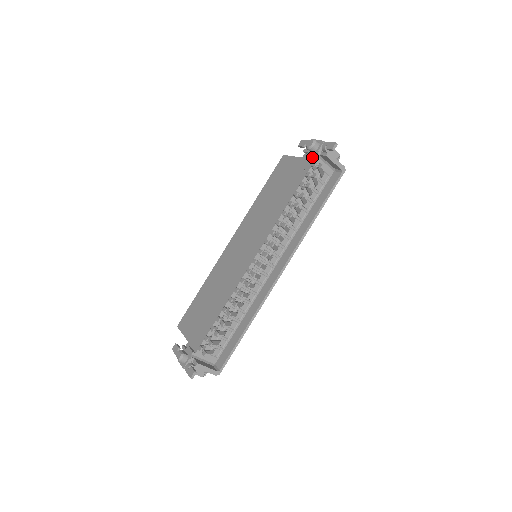
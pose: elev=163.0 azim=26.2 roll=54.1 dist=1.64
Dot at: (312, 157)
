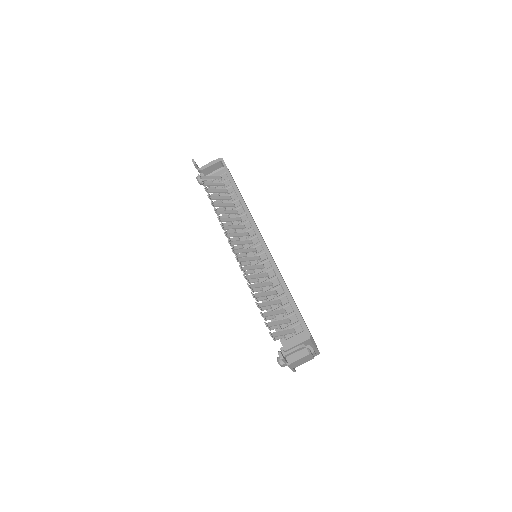
Dot at: occluded
